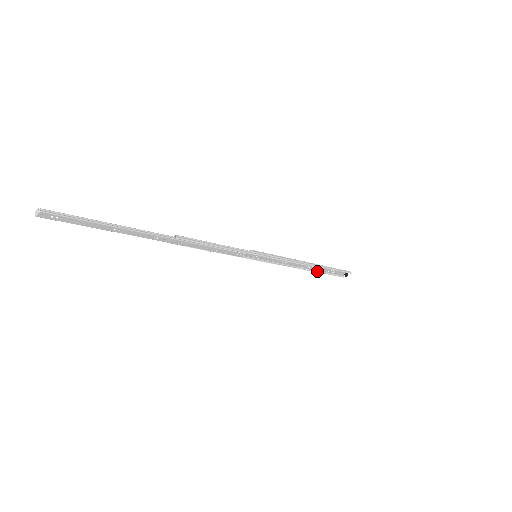
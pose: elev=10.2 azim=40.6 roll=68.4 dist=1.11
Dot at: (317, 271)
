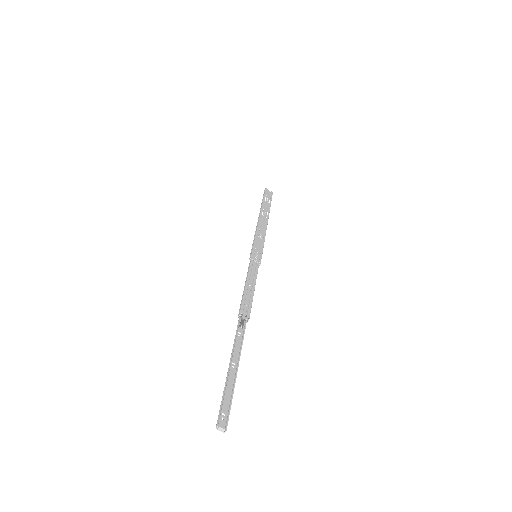
Dot at: (262, 206)
